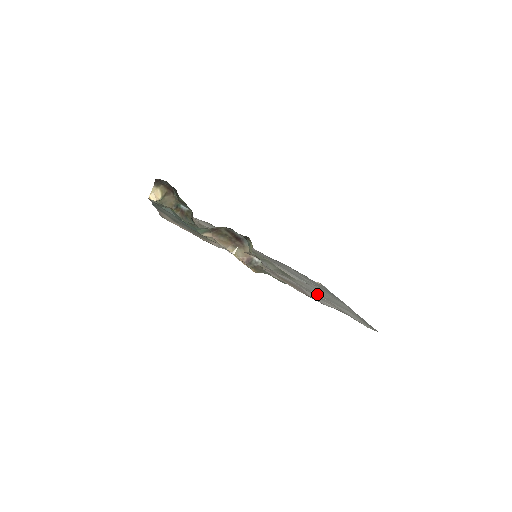
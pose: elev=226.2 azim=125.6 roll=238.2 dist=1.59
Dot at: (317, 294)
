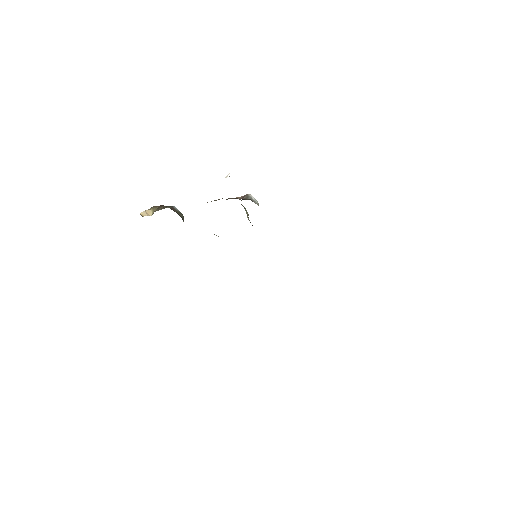
Dot at: occluded
